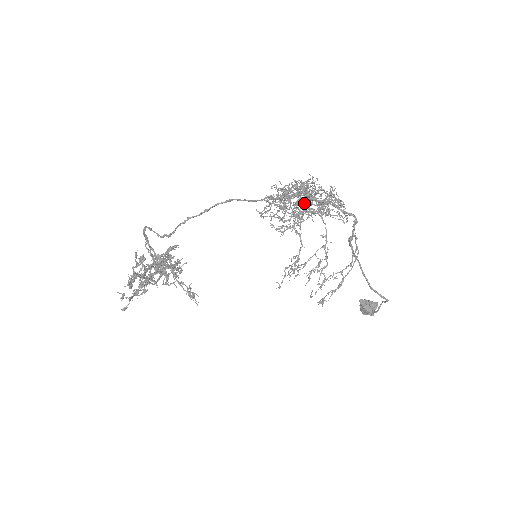
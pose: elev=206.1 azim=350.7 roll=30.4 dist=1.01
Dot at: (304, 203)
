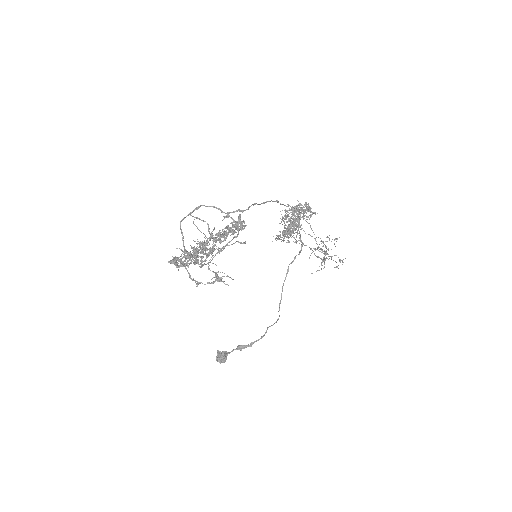
Dot at: (294, 222)
